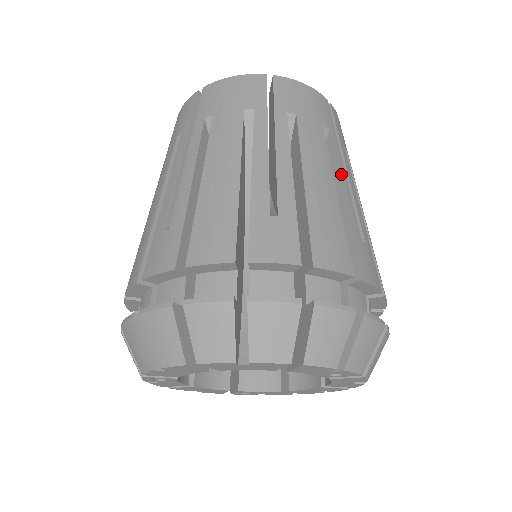
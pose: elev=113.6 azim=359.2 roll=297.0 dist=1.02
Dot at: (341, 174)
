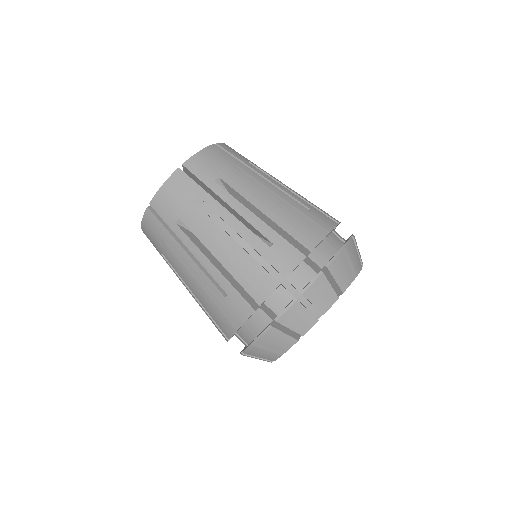
Dot at: (267, 185)
